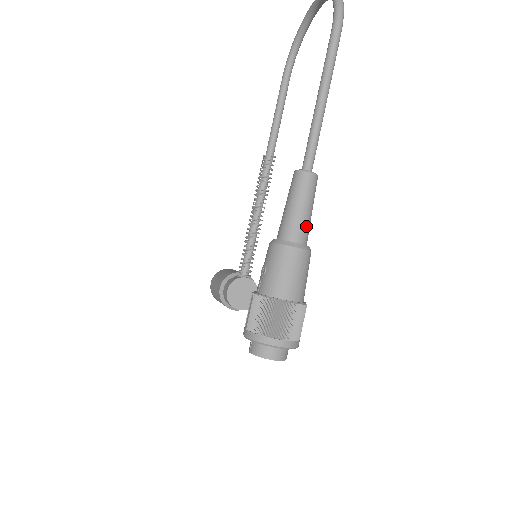
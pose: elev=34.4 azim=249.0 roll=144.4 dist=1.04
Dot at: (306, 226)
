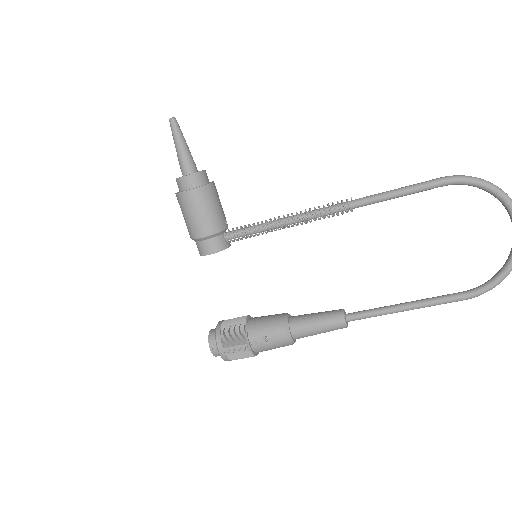
Dot at: occluded
